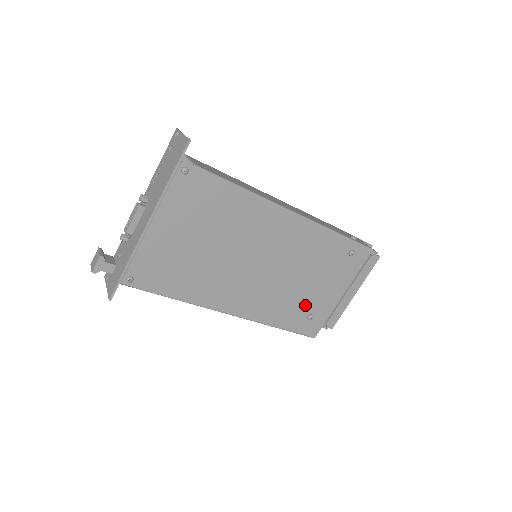
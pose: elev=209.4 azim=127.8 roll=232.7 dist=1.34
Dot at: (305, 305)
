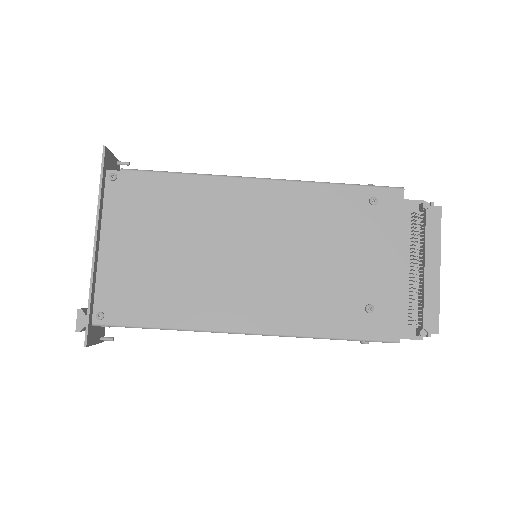
Dot at: (350, 293)
